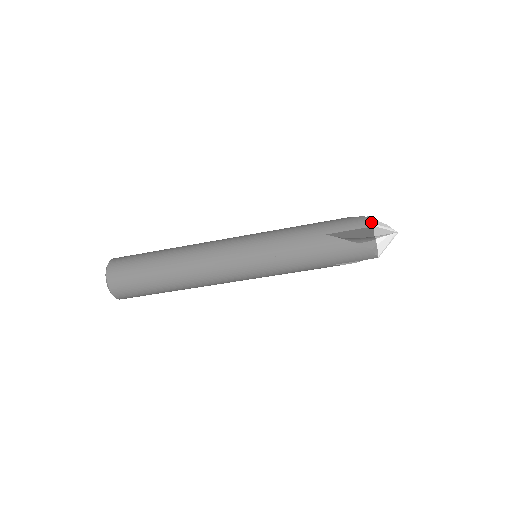
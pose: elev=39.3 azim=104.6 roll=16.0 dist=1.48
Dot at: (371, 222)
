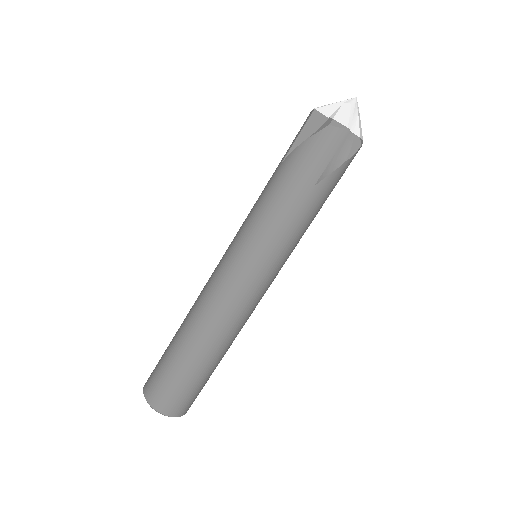
Dot at: (311, 111)
